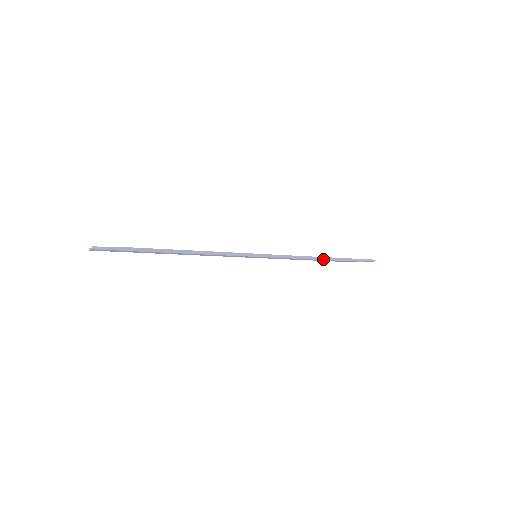
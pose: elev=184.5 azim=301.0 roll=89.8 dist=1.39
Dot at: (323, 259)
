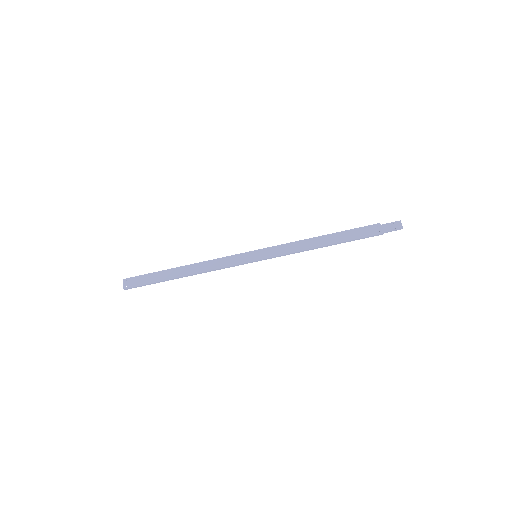
Dot at: (326, 235)
